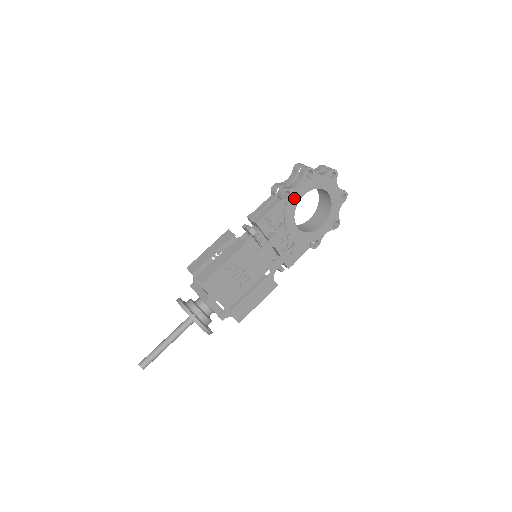
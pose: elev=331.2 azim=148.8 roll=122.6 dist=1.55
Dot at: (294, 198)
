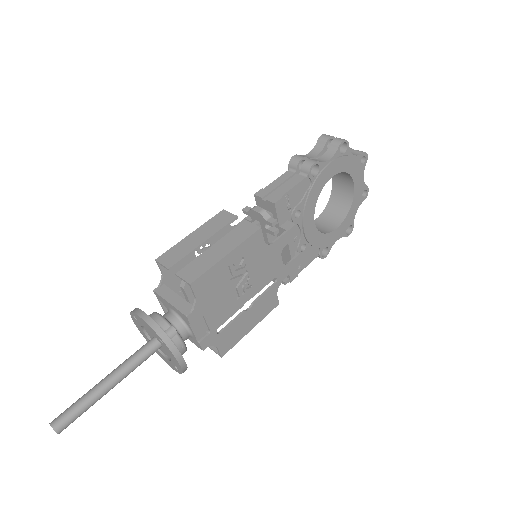
Dot at: (322, 178)
